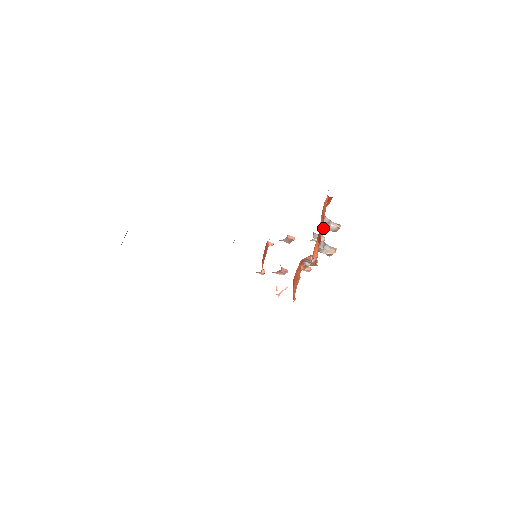
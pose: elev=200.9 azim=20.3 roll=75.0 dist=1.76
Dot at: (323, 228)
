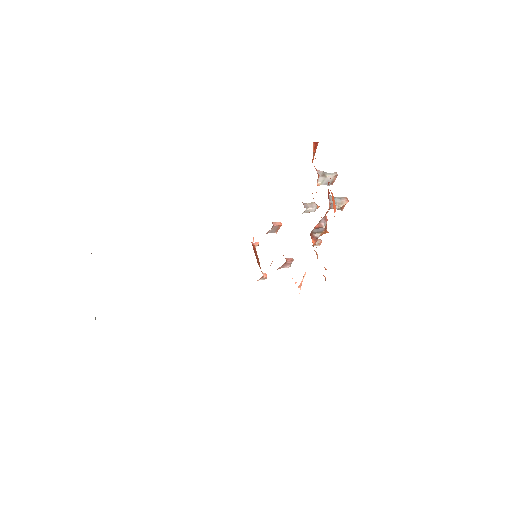
Dot at: (319, 185)
